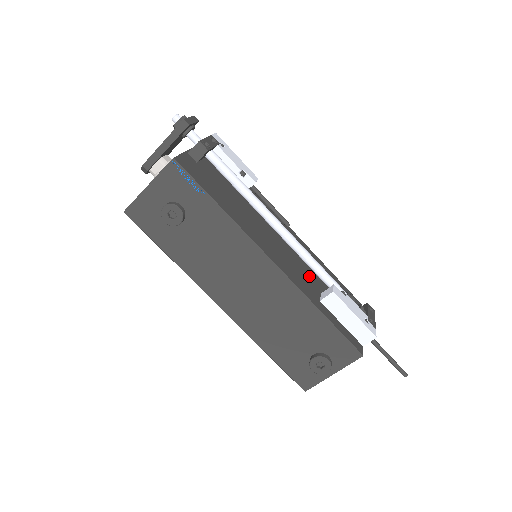
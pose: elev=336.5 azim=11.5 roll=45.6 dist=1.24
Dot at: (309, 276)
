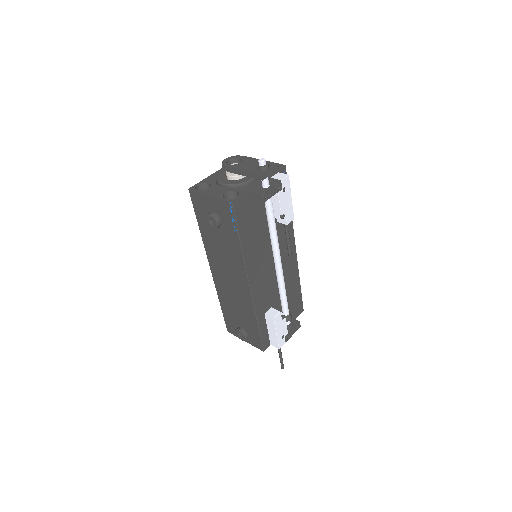
Dot at: (274, 293)
